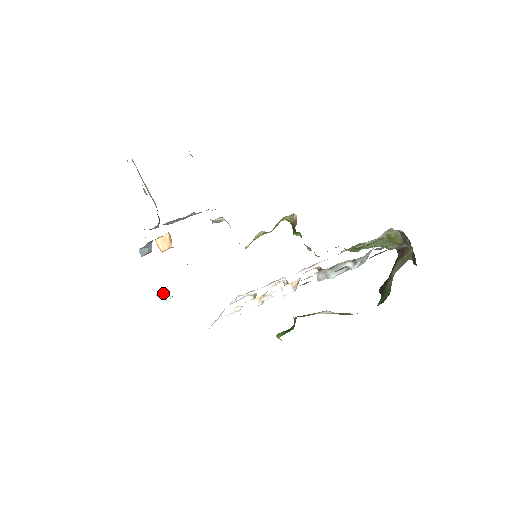
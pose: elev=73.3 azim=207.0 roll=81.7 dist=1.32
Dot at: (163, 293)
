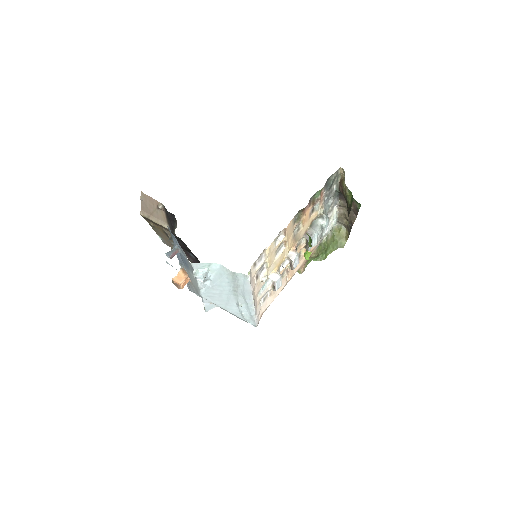
Dot at: (198, 273)
